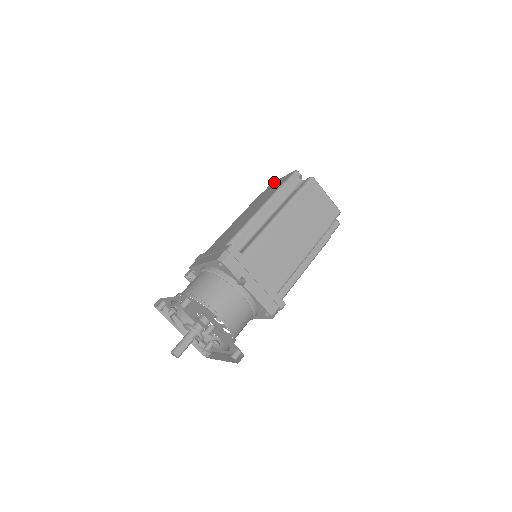
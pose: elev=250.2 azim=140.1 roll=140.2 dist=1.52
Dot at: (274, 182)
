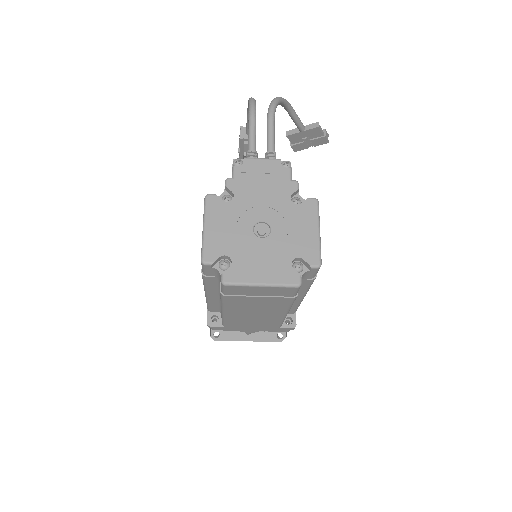
Dot at: (203, 214)
